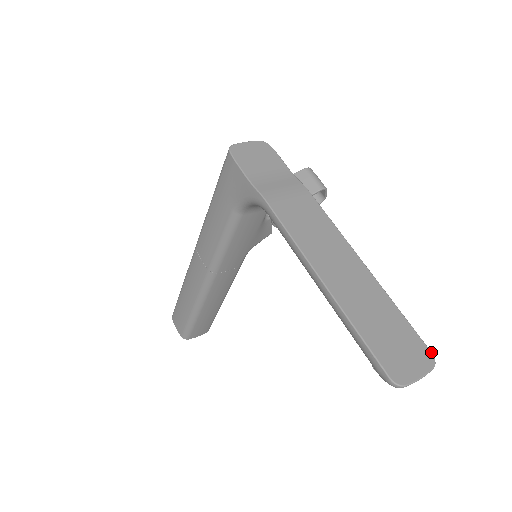
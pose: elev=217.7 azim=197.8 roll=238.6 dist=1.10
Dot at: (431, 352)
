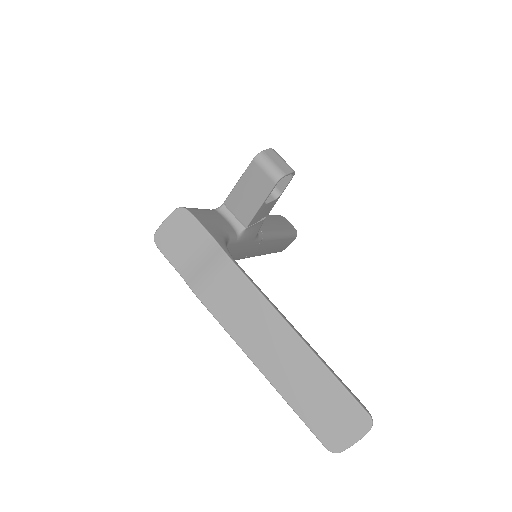
Dot at: (368, 415)
